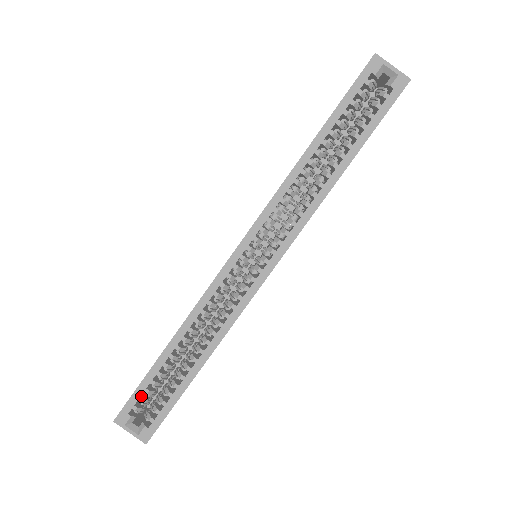
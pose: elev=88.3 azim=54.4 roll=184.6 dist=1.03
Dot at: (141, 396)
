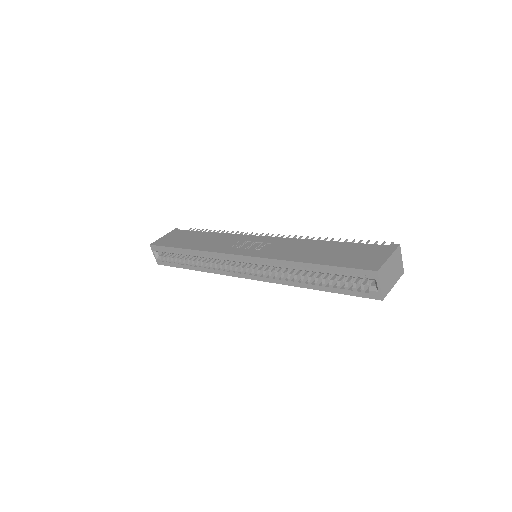
Dot at: (165, 250)
